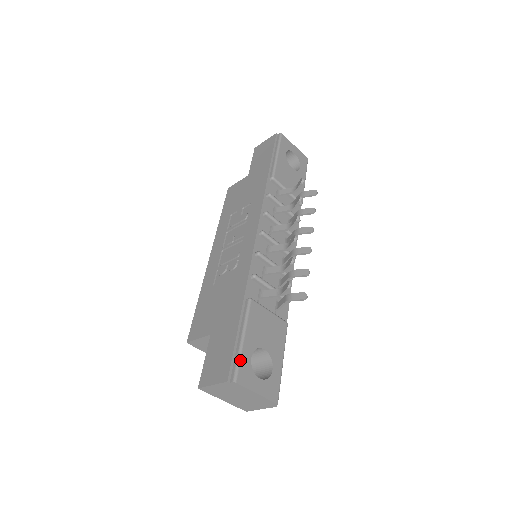
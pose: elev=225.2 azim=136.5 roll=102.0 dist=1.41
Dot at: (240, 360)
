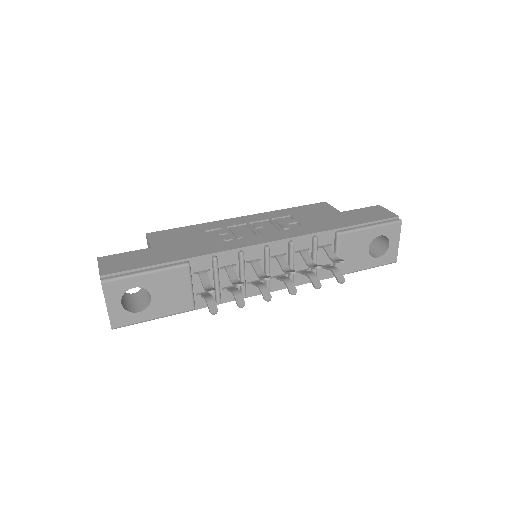
Dot at: (124, 278)
